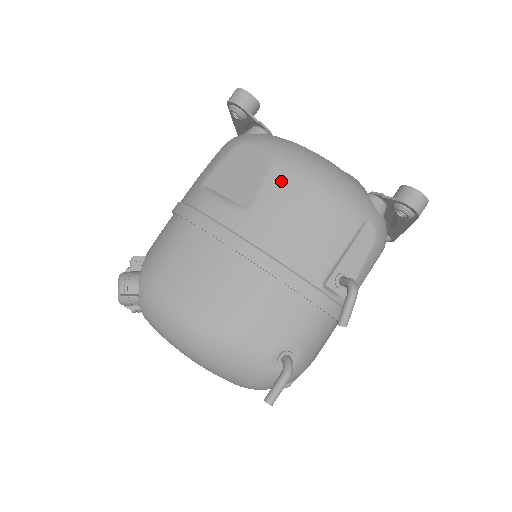
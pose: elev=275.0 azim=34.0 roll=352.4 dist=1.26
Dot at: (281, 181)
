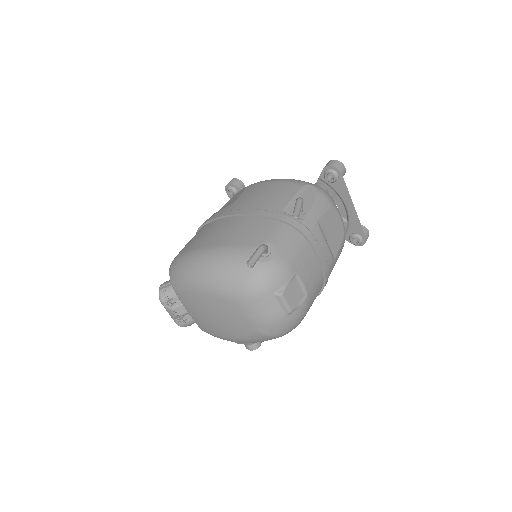
Dot at: (252, 188)
